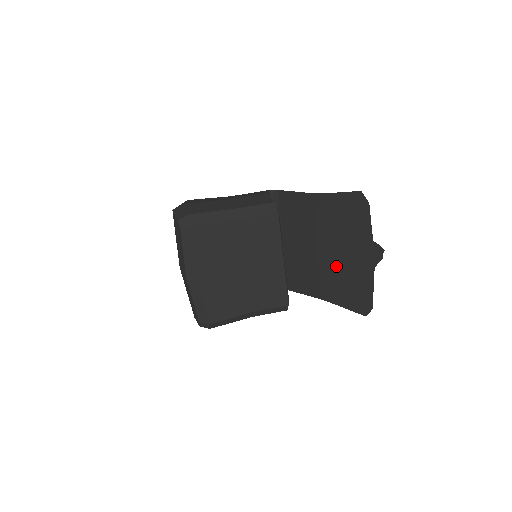
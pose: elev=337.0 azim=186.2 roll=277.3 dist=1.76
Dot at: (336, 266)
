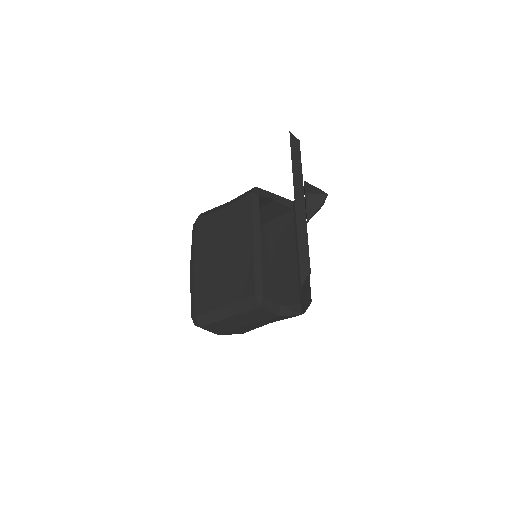
Dot at: occluded
